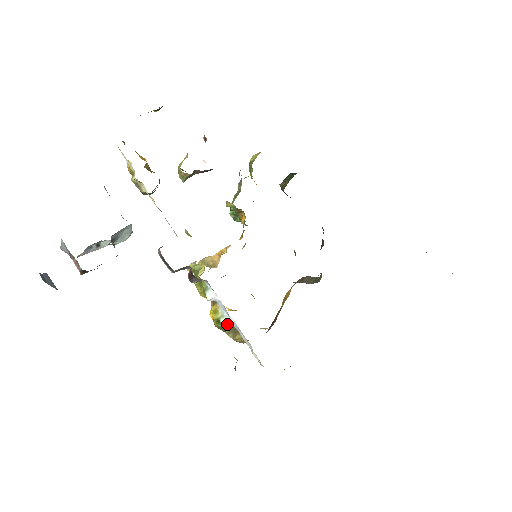
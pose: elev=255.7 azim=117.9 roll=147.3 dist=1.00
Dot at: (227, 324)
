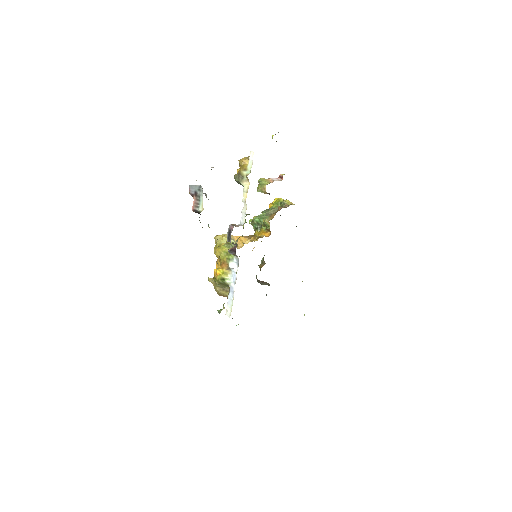
Dot at: (226, 284)
